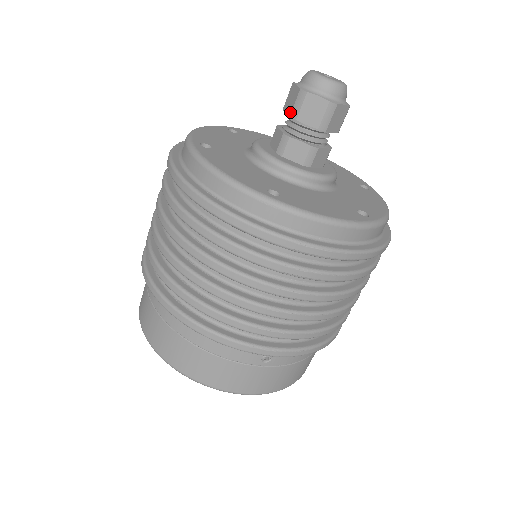
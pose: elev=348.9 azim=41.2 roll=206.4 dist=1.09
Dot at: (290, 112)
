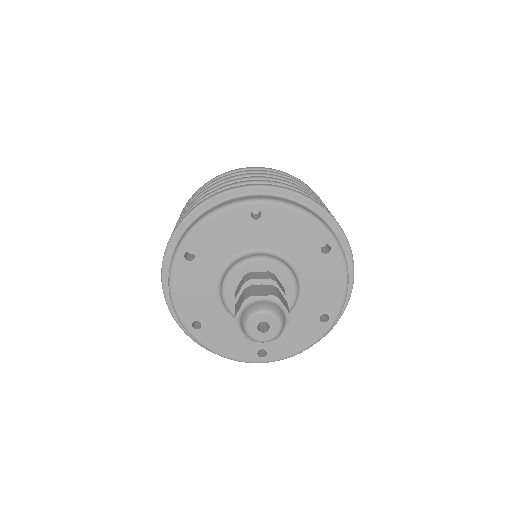
Dot at: (235, 306)
